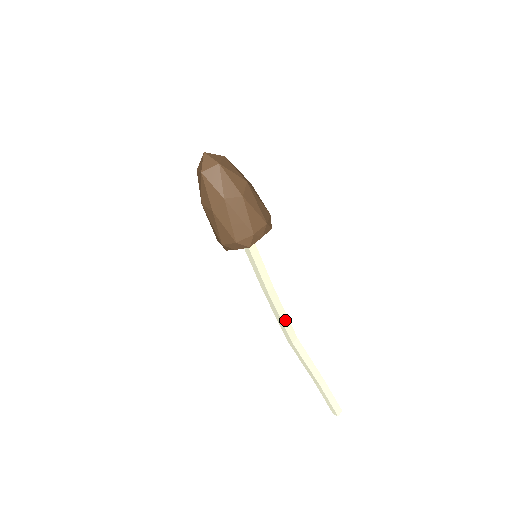
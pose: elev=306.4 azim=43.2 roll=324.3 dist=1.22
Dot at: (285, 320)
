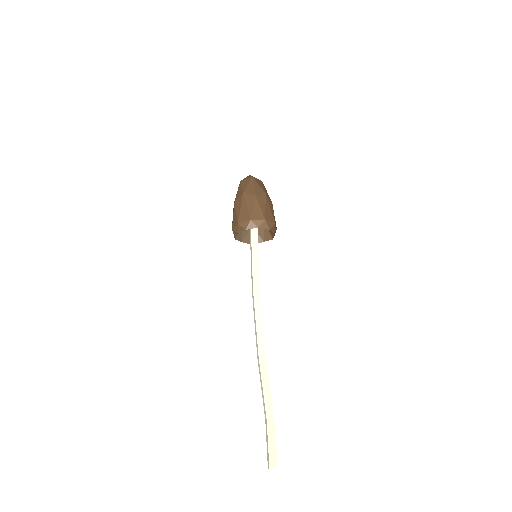
Dot at: (260, 327)
